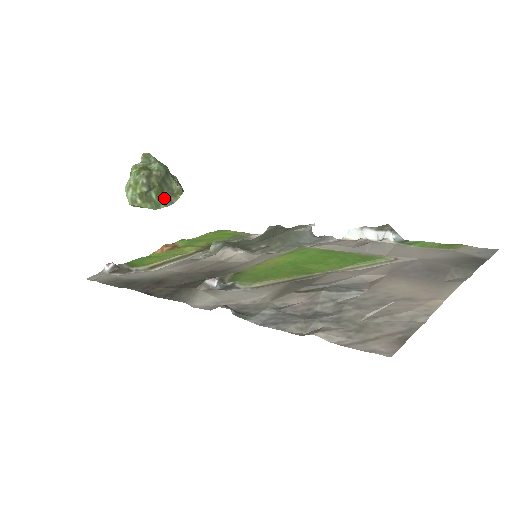
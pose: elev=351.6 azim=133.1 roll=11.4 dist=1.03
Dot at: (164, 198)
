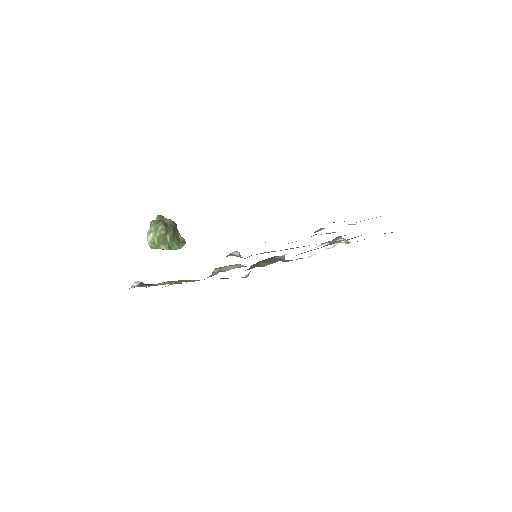
Dot at: (175, 243)
